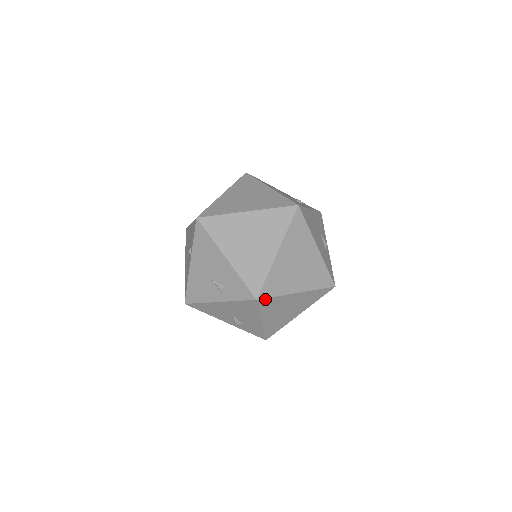
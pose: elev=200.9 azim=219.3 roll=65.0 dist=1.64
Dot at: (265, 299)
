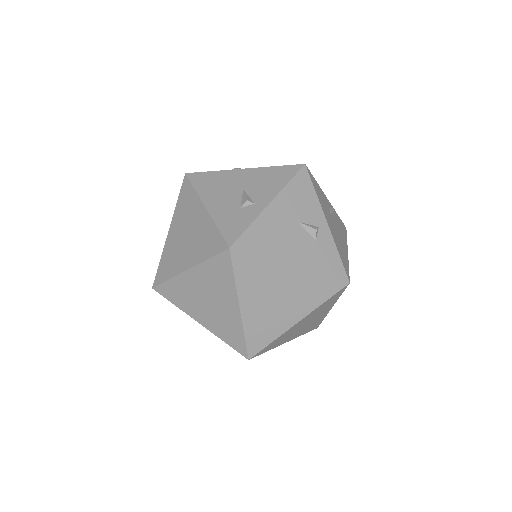
Dot at: occluded
